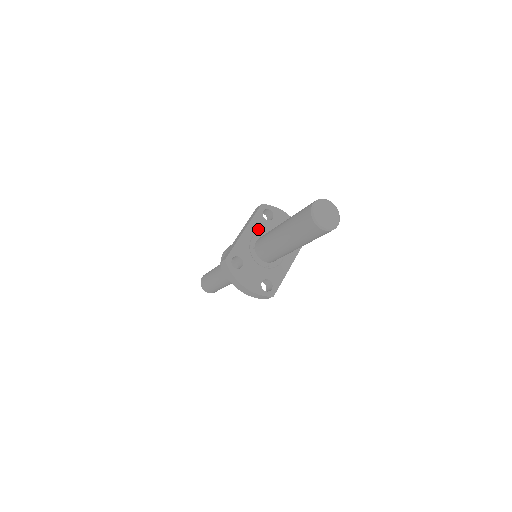
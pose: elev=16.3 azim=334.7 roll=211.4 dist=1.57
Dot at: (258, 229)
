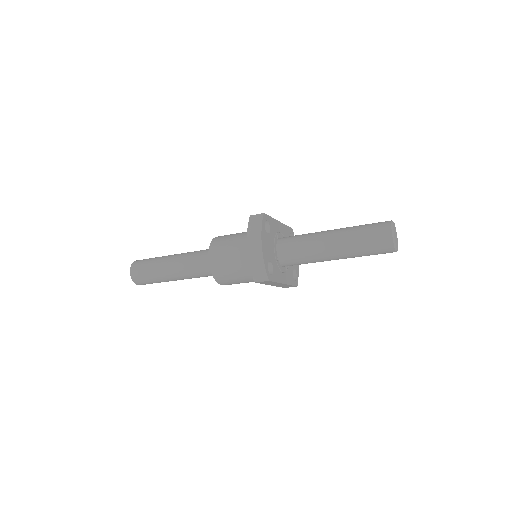
Dot at: (284, 235)
